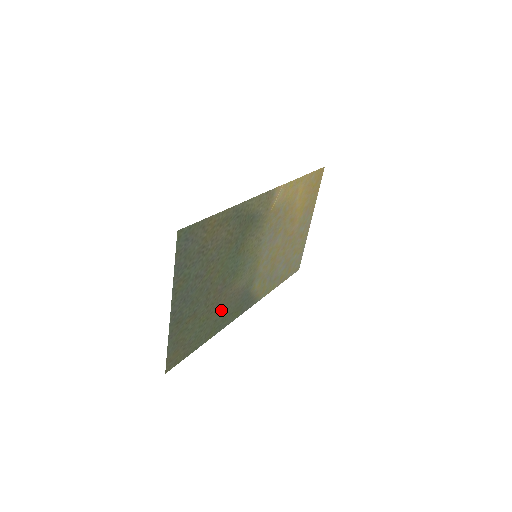
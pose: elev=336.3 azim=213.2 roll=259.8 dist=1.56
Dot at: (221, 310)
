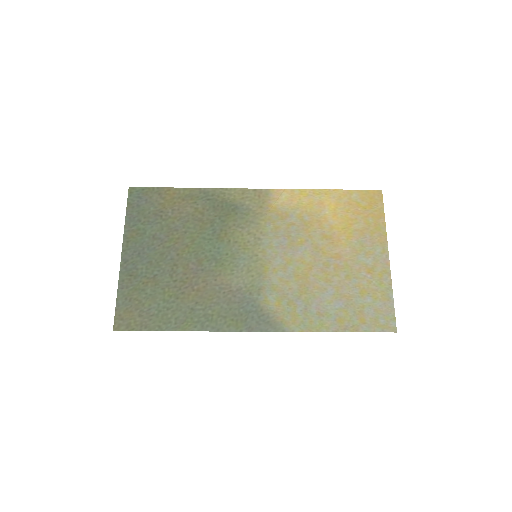
Dot at: (201, 300)
